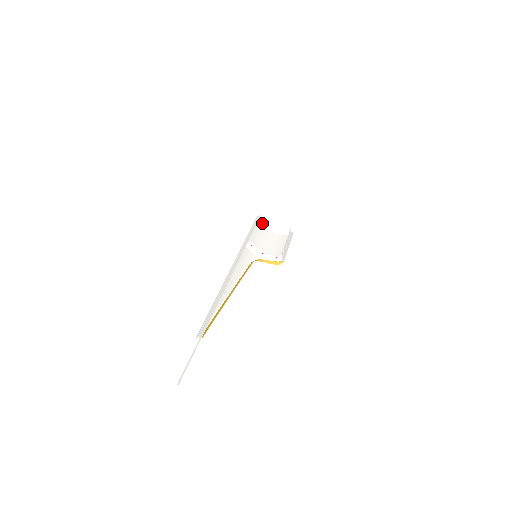
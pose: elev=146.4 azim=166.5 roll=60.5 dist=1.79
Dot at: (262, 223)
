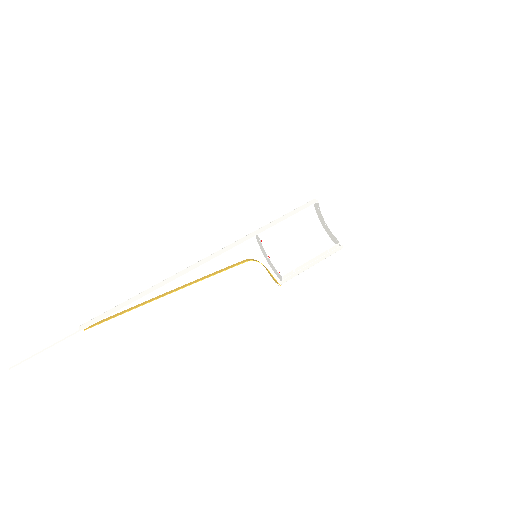
Dot at: (317, 210)
